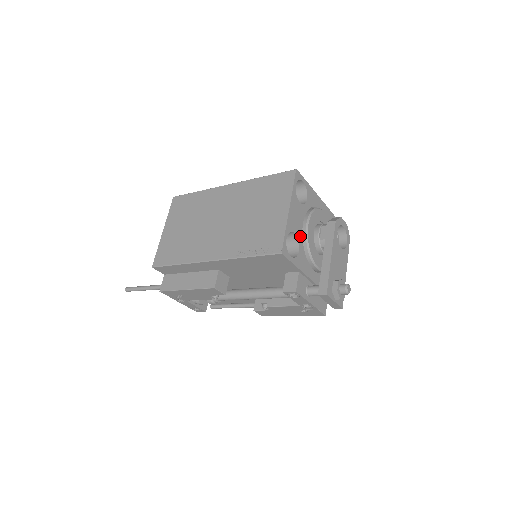
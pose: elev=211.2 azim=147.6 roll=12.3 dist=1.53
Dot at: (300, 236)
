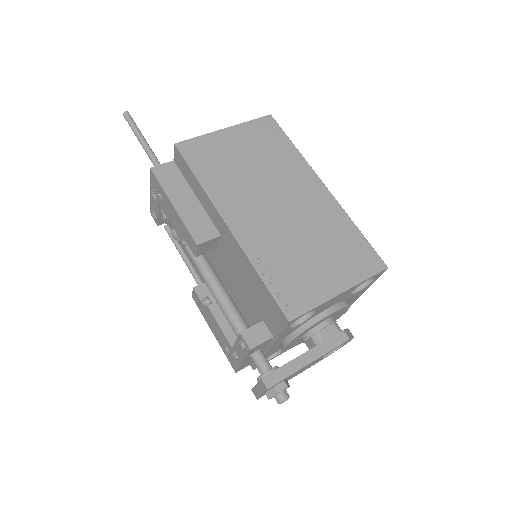
Dot at: (314, 315)
